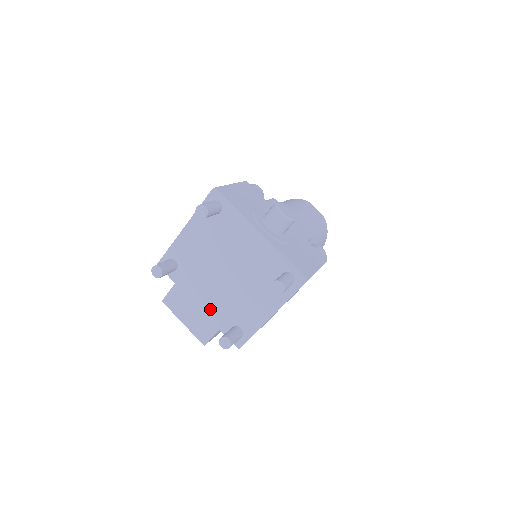
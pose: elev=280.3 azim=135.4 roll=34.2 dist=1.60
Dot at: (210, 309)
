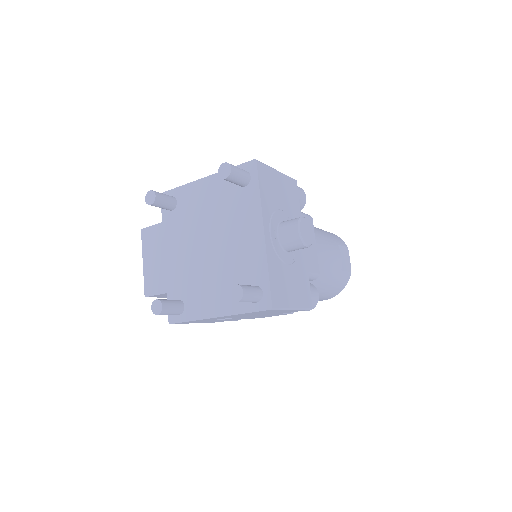
Dot at: (173, 268)
